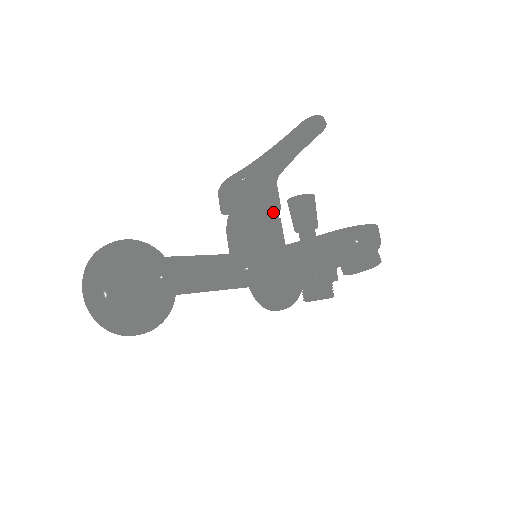
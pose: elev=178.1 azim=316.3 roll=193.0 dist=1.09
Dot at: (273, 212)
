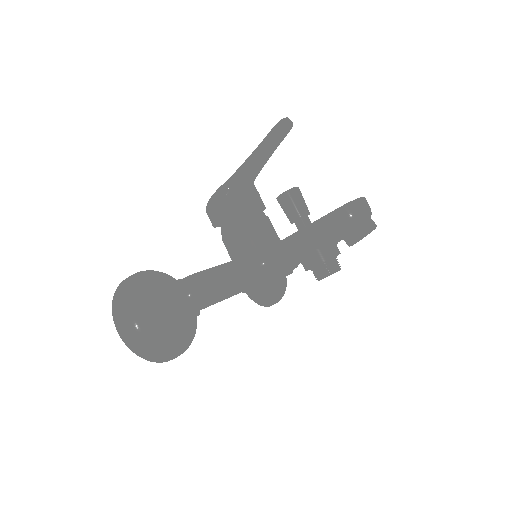
Dot at: (262, 212)
